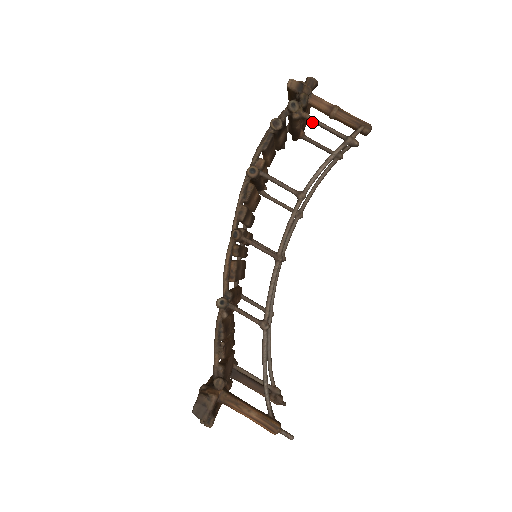
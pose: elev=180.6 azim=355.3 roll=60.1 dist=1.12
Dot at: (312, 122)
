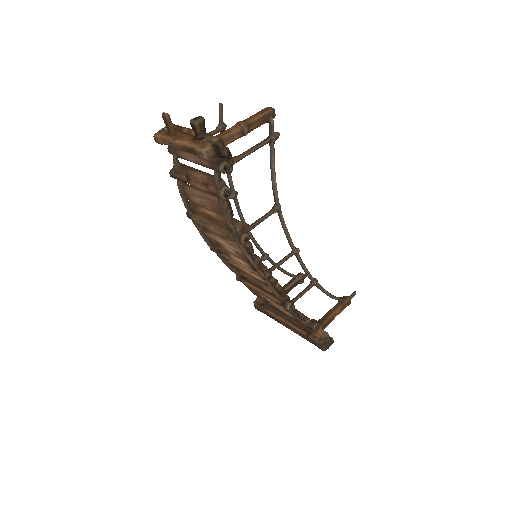
Dot at: (242, 158)
